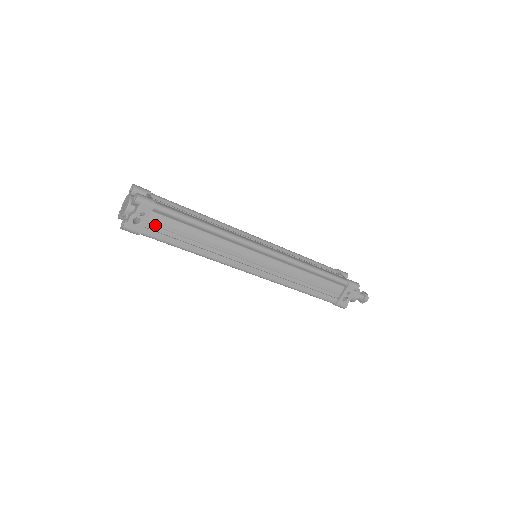
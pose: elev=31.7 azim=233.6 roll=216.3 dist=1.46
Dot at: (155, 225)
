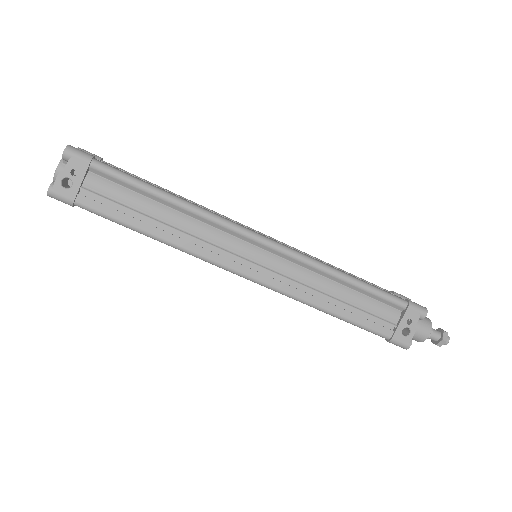
Dot at: (95, 192)
